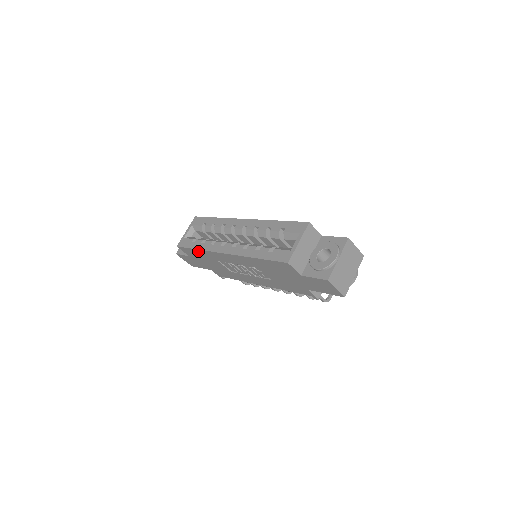
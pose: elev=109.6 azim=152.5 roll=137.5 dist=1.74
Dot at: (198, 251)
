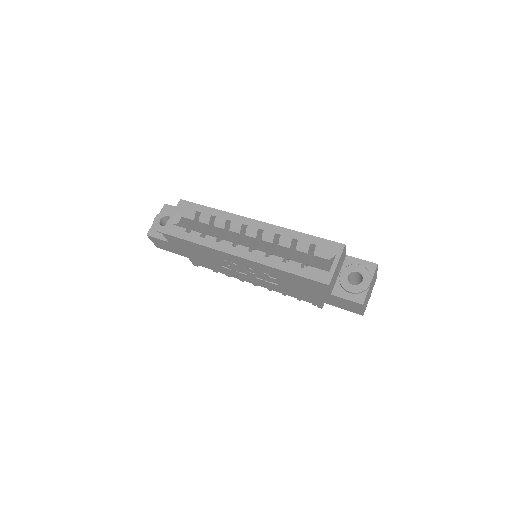
Dot at: (195, 244)
